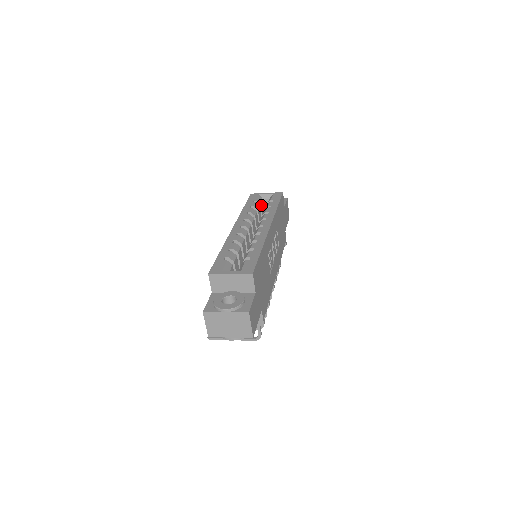
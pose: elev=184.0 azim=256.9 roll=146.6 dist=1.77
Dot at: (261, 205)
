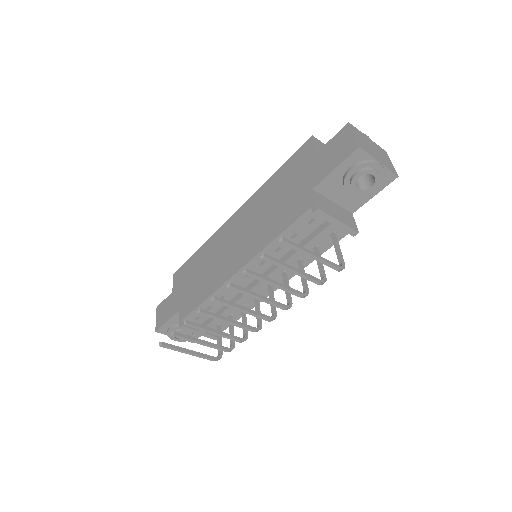
Dot at: occluded
